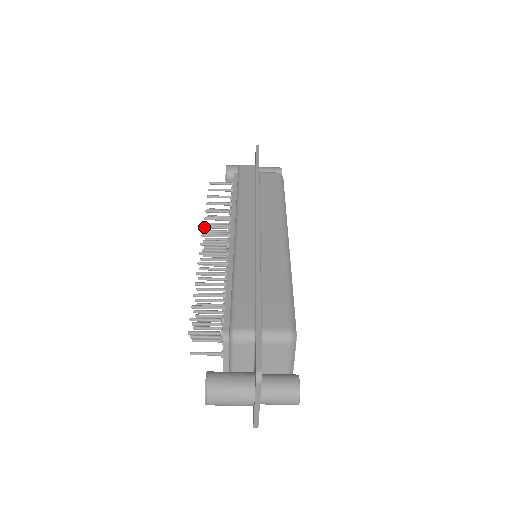
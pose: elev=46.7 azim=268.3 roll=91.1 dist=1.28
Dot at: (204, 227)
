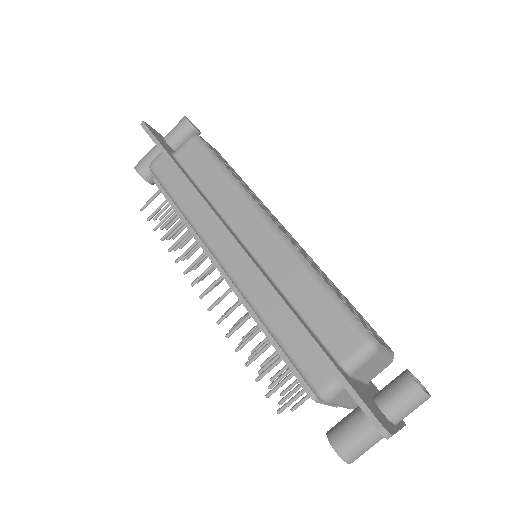
Dot at: occluded
